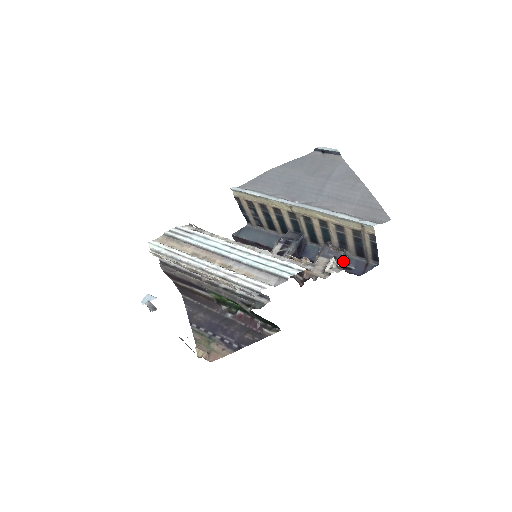
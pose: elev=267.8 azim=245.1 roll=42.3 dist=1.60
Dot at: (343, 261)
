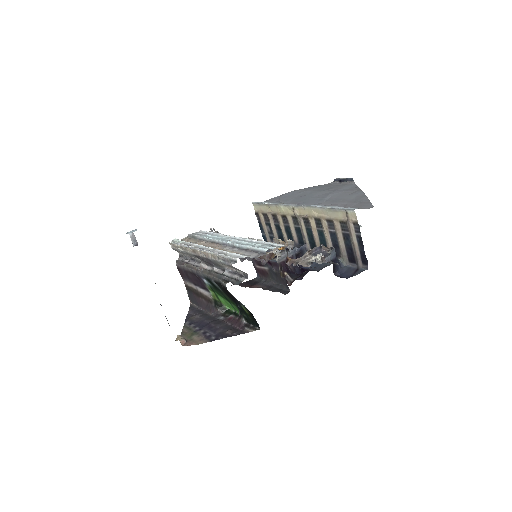
Dot at: (331, 260)
